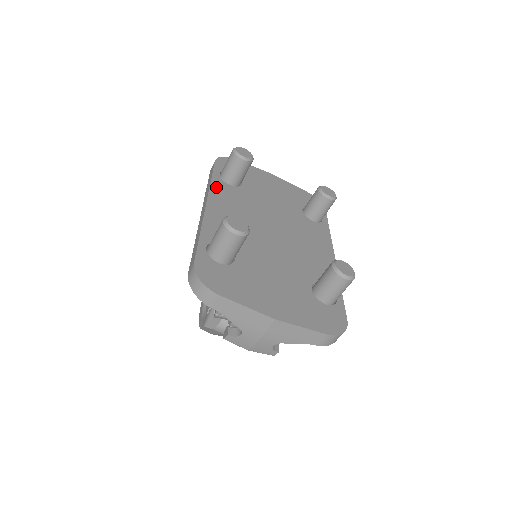
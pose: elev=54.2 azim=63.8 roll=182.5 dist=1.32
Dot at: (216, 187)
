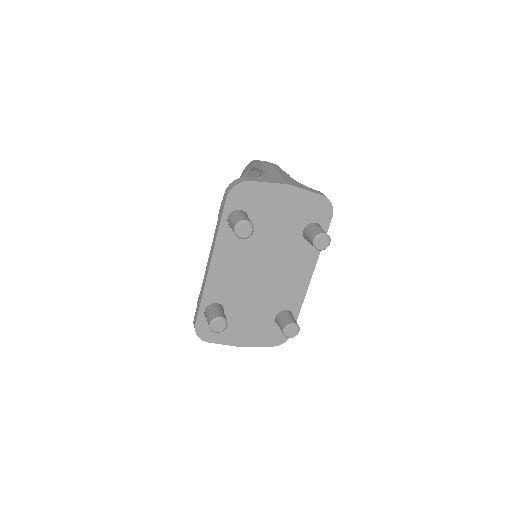
Dot at: (221, 240)
